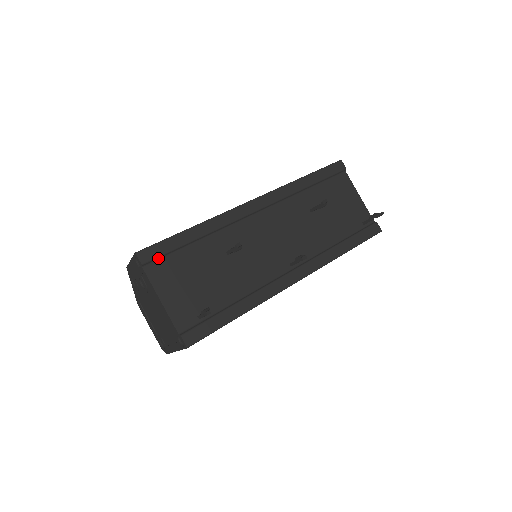
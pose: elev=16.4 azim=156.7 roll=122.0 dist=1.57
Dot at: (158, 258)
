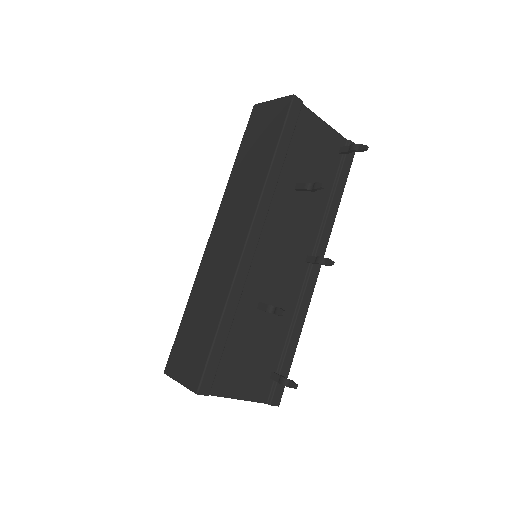
Dot at: (214, 375)
